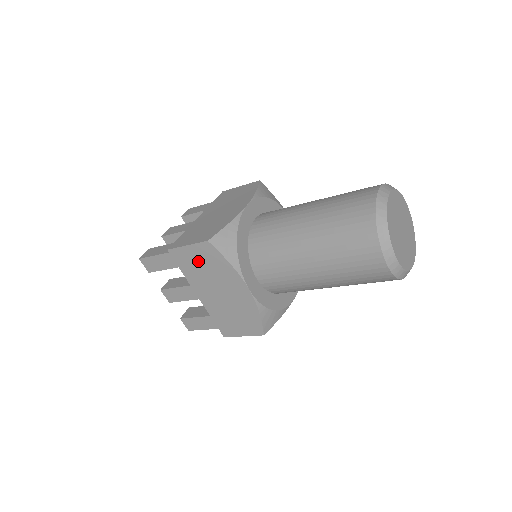
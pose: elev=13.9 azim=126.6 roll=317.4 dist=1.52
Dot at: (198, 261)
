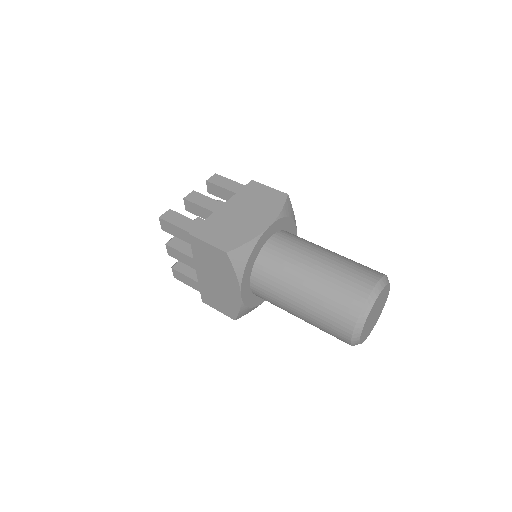
Dot at: occluded
